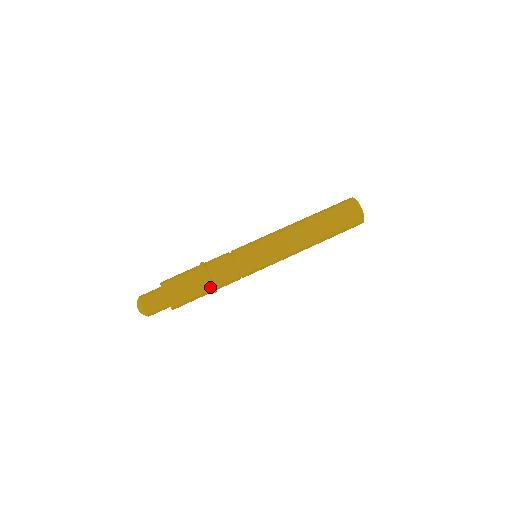
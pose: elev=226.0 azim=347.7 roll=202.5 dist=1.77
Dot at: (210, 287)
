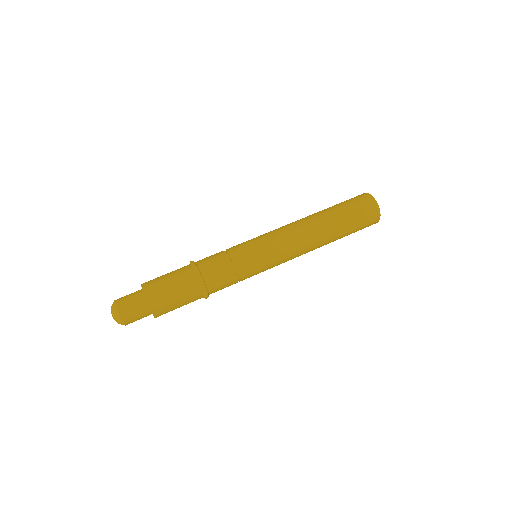
Dot at: (203, 297)
